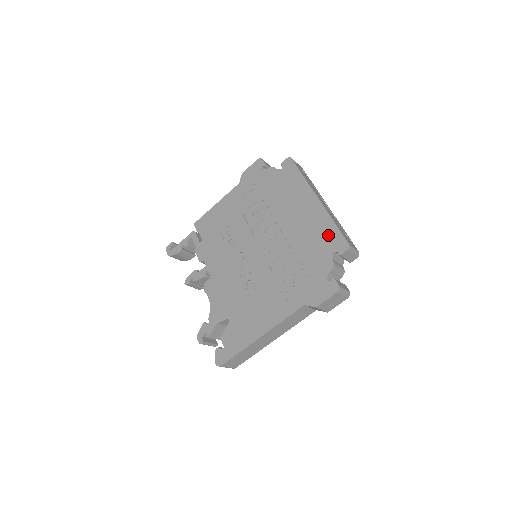
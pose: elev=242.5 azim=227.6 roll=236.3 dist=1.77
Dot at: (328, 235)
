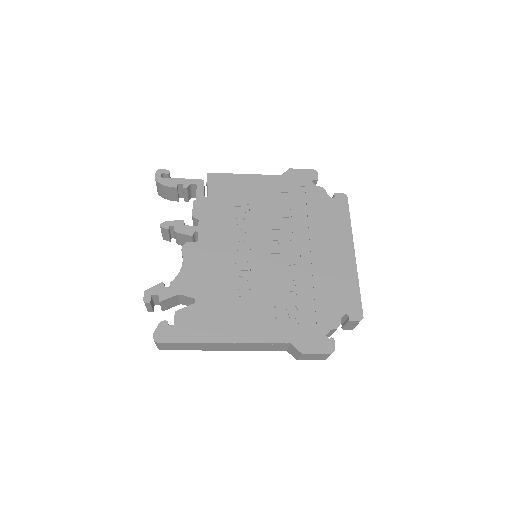
Dot at: (348, 294)
